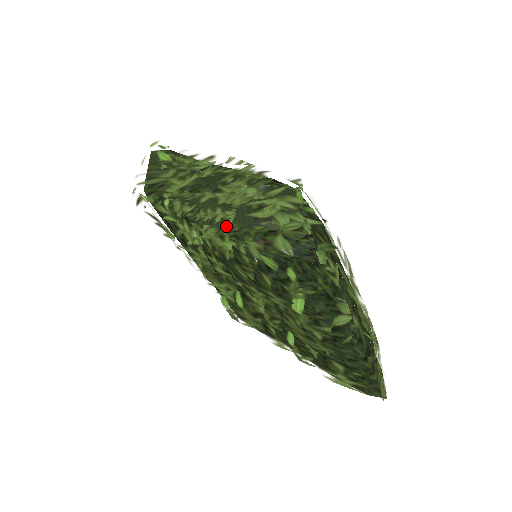
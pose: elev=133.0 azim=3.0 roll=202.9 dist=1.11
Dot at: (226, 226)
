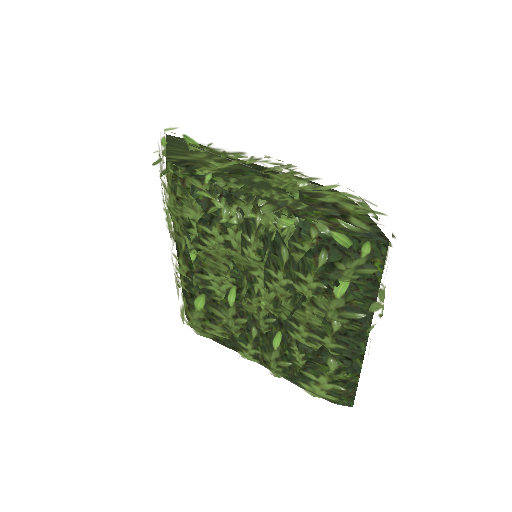
Dot at: (287, 204)
